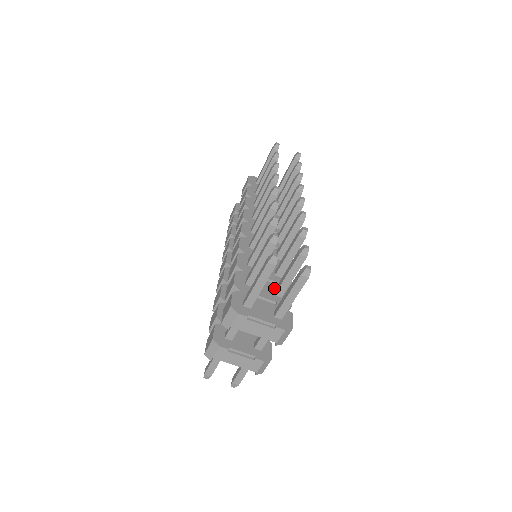
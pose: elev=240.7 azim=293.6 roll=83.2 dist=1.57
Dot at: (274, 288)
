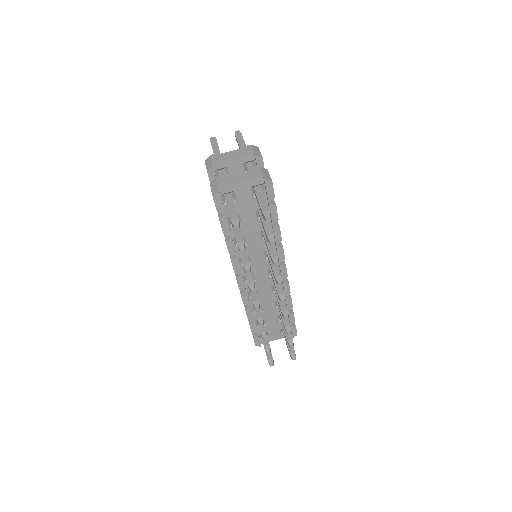
Dot at: occluded
